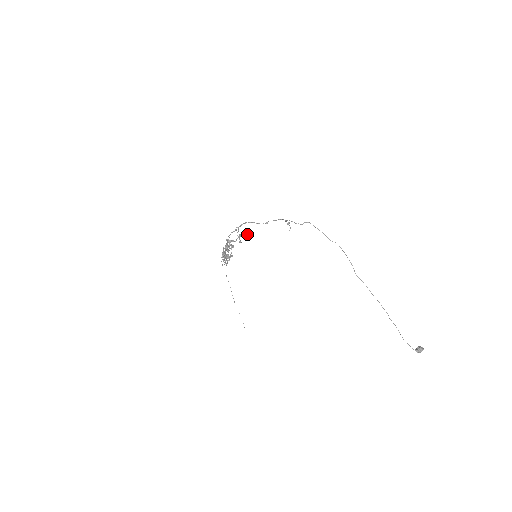
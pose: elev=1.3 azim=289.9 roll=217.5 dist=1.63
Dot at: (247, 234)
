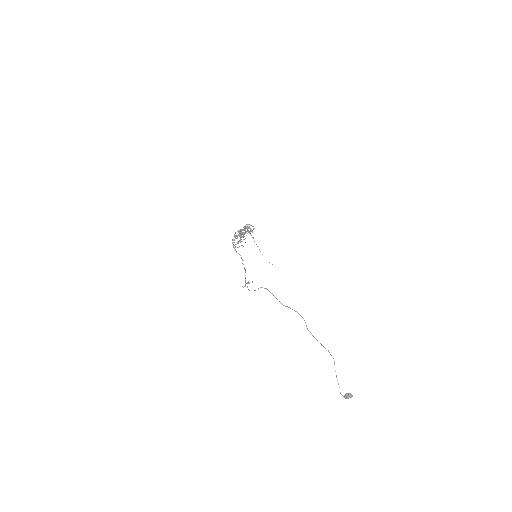
Dot at: (245, 242)
